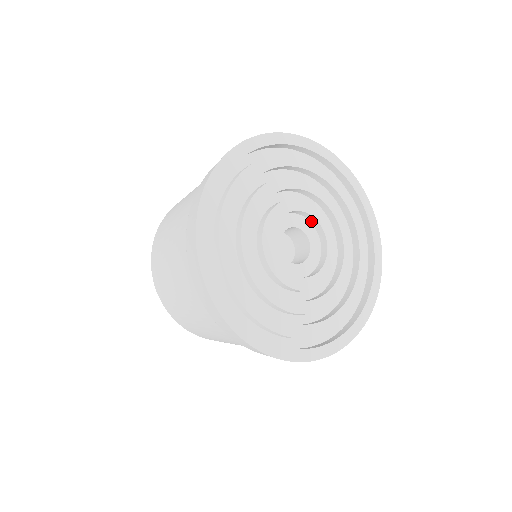
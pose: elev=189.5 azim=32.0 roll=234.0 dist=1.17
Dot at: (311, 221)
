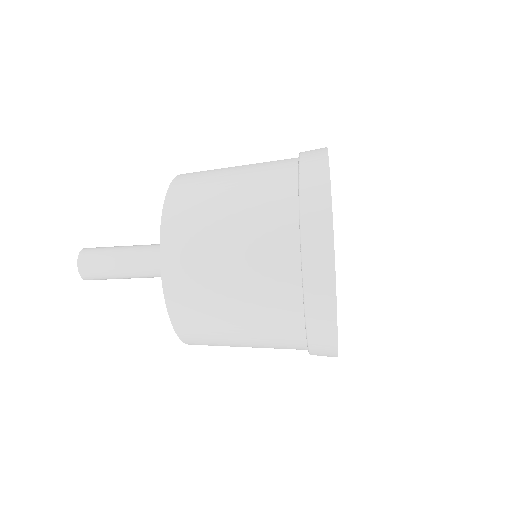
Dot at: occluded
